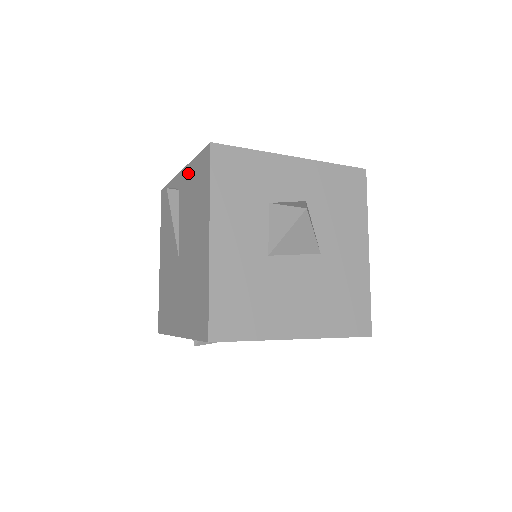
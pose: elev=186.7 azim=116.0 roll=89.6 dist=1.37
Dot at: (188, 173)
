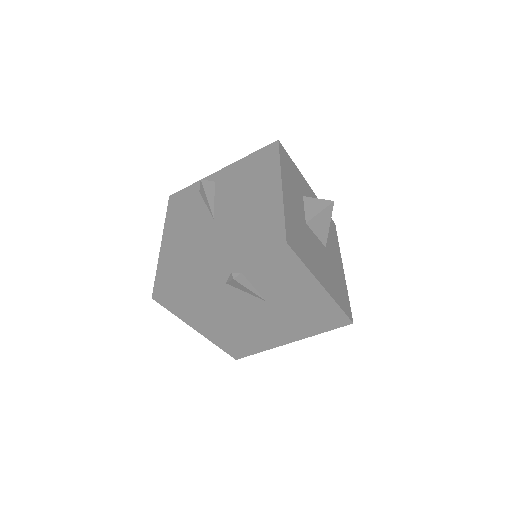
Dot at: (235, 166)
